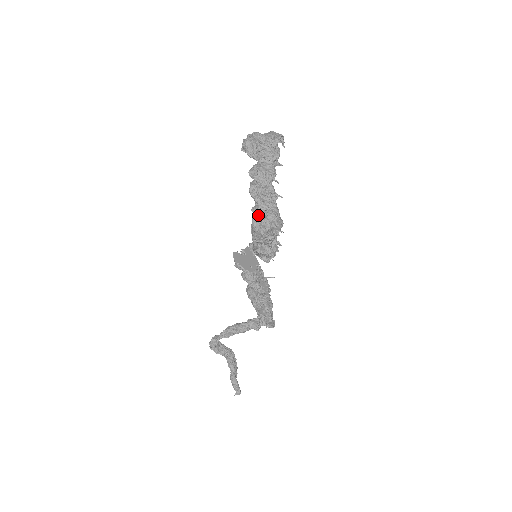
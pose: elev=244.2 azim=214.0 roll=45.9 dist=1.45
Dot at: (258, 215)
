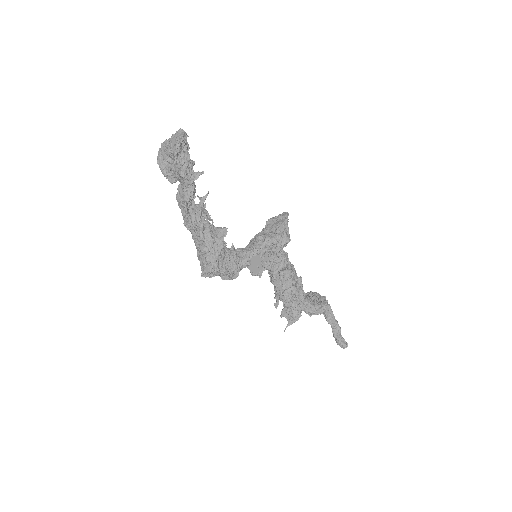
Dot at: (196, 248)
